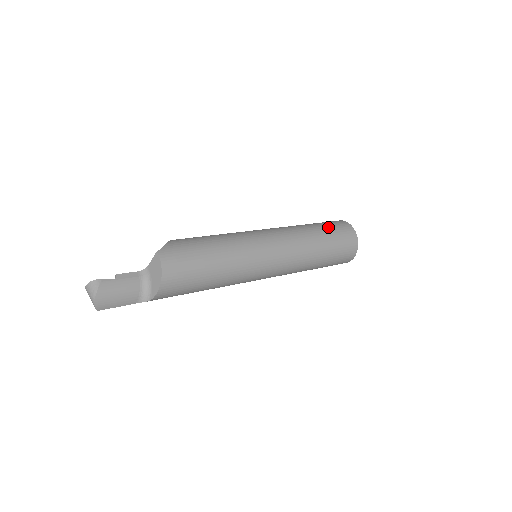
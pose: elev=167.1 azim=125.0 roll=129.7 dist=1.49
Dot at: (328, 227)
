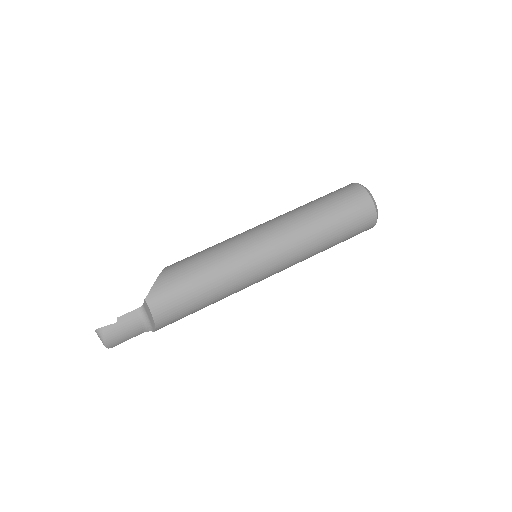
Dot at: (337, 206)
